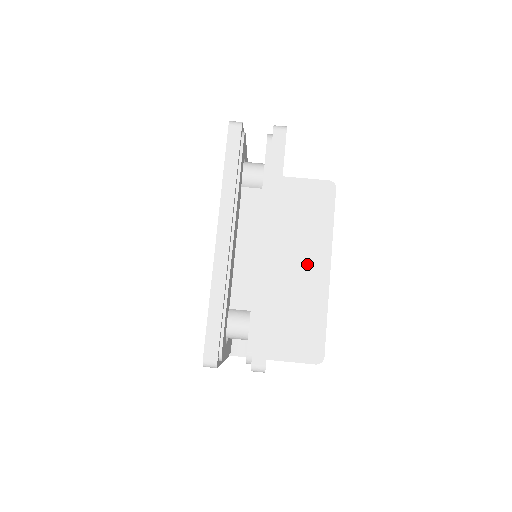
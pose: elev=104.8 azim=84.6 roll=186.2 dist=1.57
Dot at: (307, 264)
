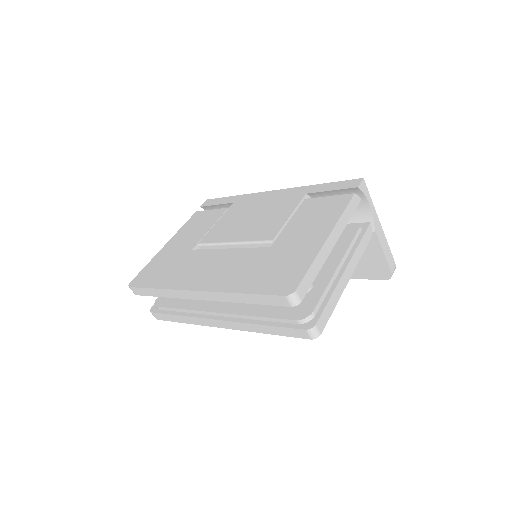
Dot at: occluded
